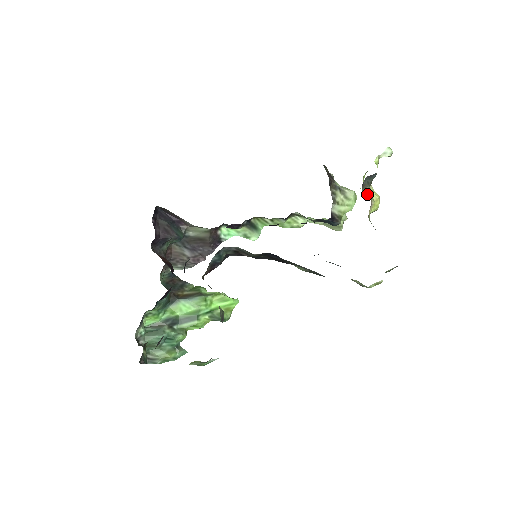
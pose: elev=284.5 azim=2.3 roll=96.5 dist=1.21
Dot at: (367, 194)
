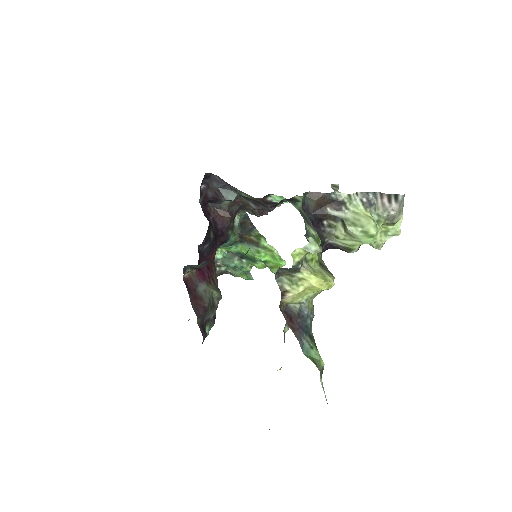
Dot at: (287, 282)
